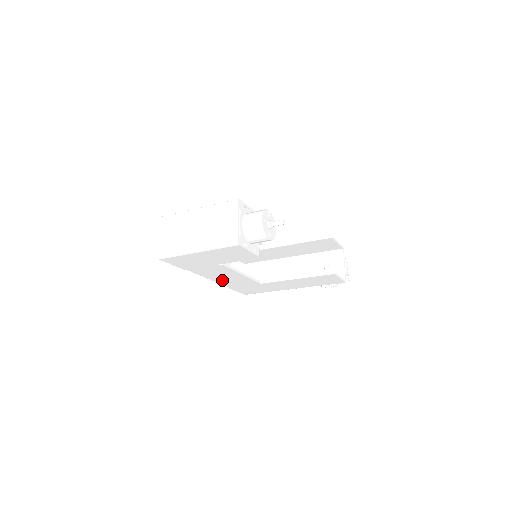
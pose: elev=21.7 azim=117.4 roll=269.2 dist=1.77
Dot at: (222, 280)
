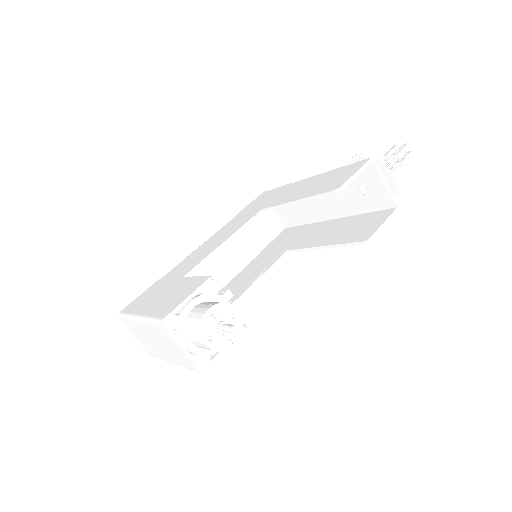
Dot at: occluded
